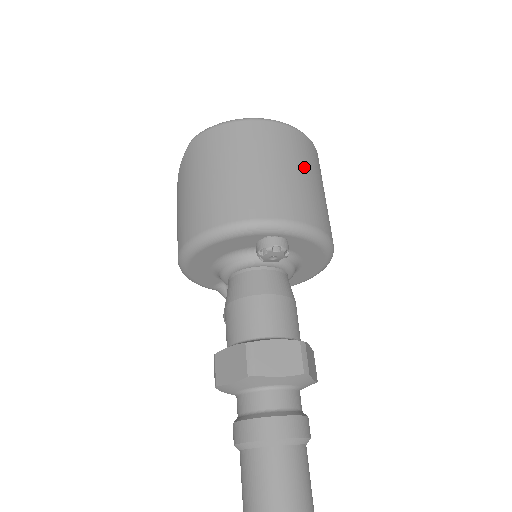
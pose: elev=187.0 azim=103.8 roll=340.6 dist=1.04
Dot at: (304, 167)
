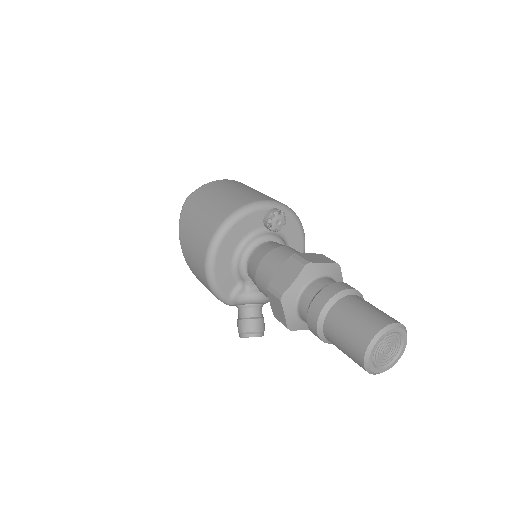
Dot at: occluded
